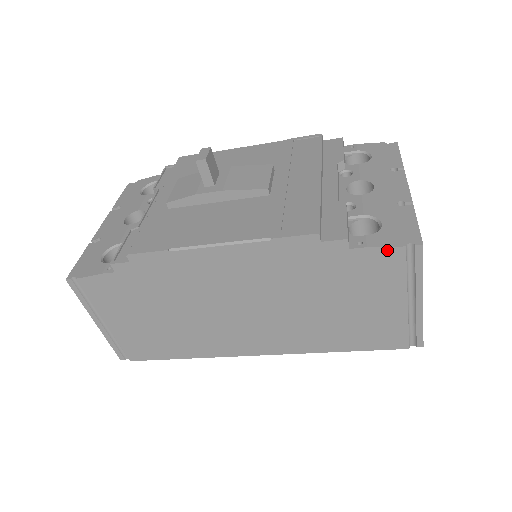
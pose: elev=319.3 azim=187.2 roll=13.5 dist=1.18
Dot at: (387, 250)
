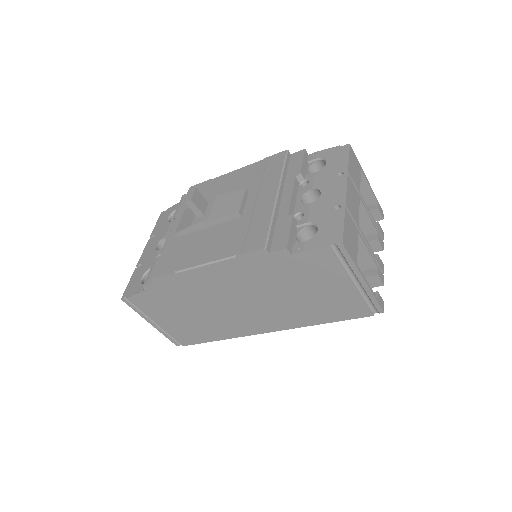
Dot at: (318, 252)
